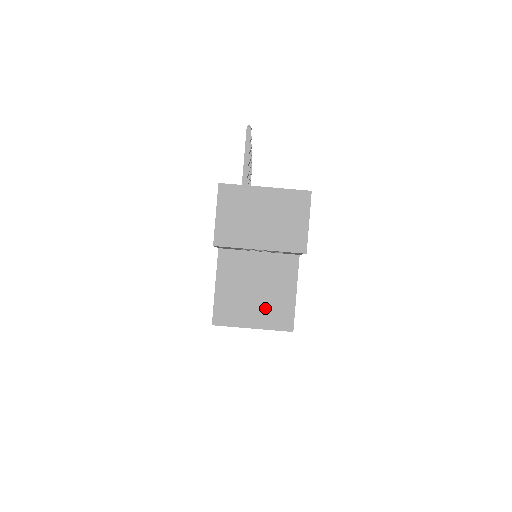
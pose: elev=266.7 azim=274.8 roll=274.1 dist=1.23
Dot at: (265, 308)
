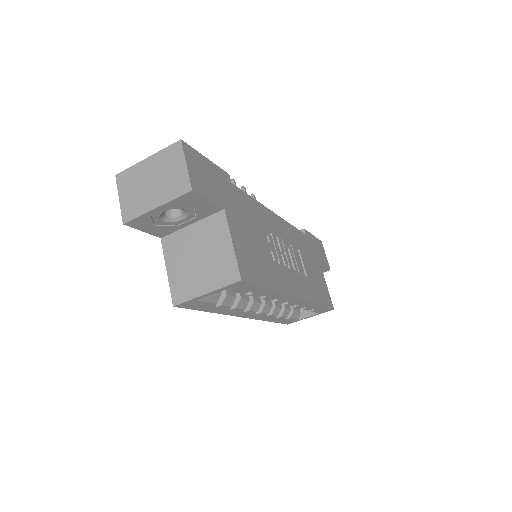
Dot at: (211, 270)
